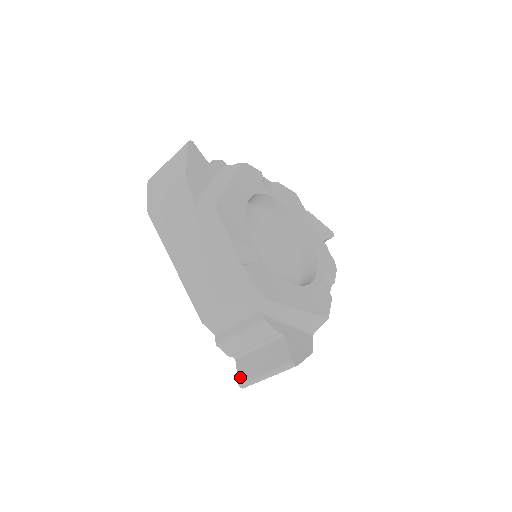
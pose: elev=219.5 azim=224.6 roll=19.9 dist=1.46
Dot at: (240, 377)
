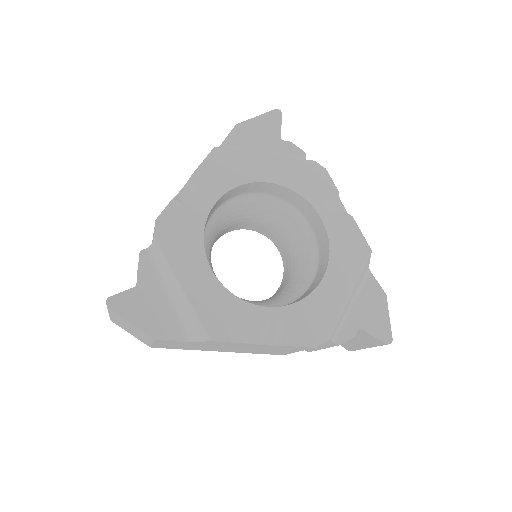
Dot at: (346, 348)
